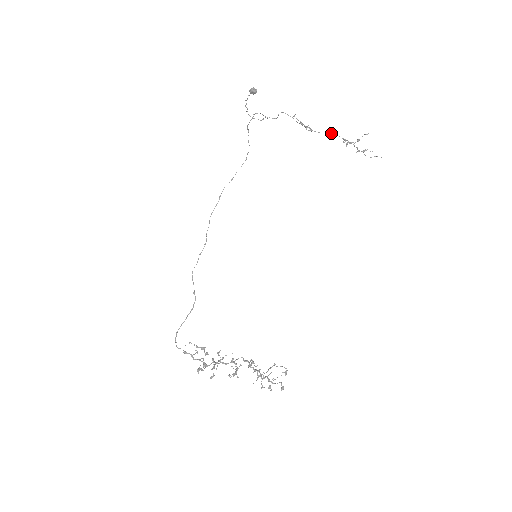
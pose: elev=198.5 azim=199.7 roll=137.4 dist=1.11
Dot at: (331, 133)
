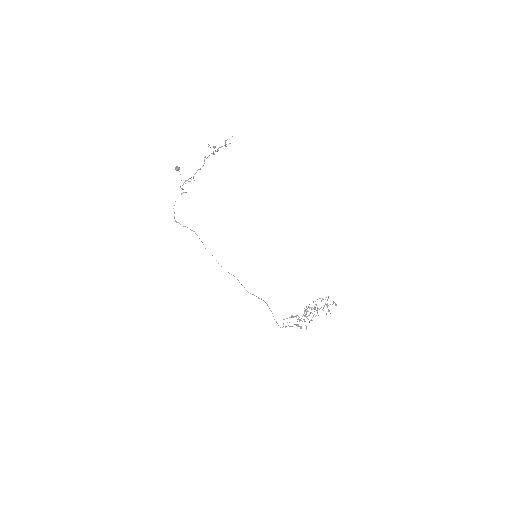
Dot at: occluded
